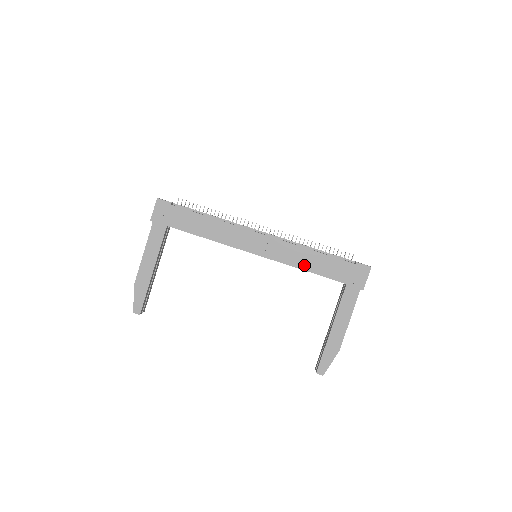
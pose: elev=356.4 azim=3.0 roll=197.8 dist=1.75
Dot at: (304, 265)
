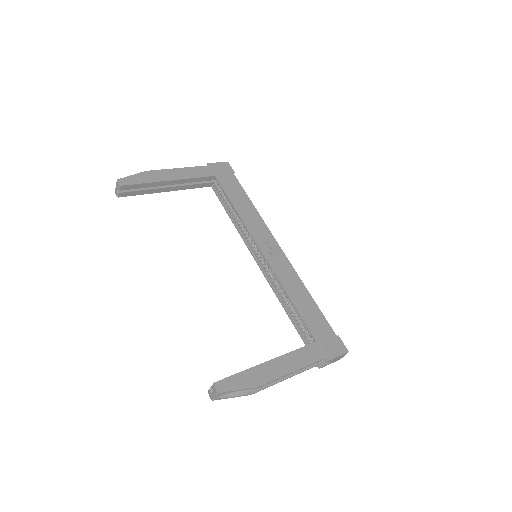
Dot at: (292, 293)
